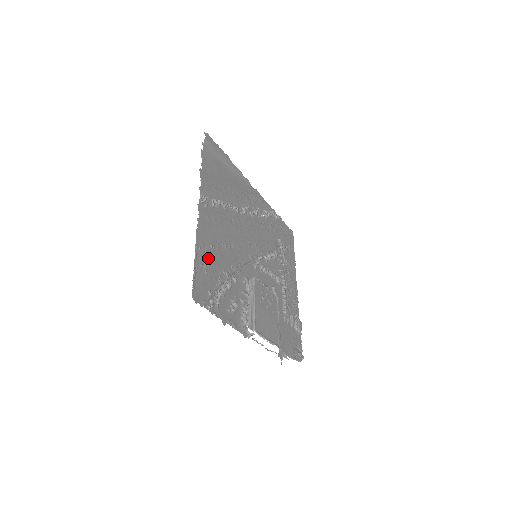
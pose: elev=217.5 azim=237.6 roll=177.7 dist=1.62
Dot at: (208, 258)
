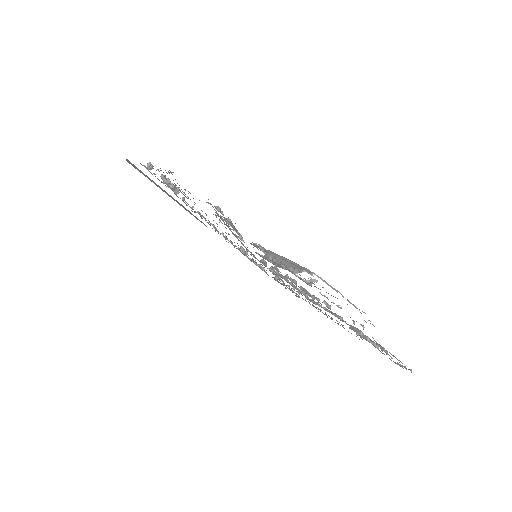
Dot at: occluded
